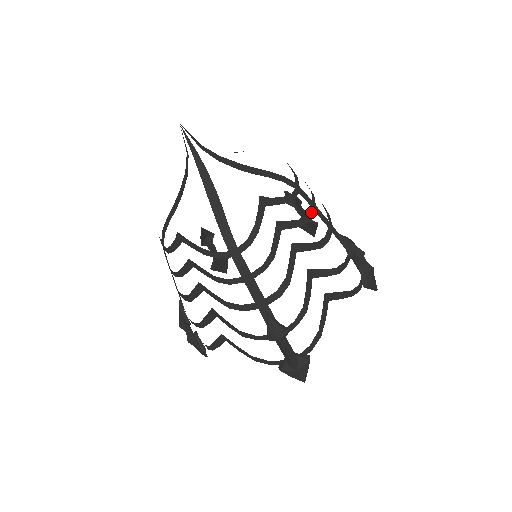
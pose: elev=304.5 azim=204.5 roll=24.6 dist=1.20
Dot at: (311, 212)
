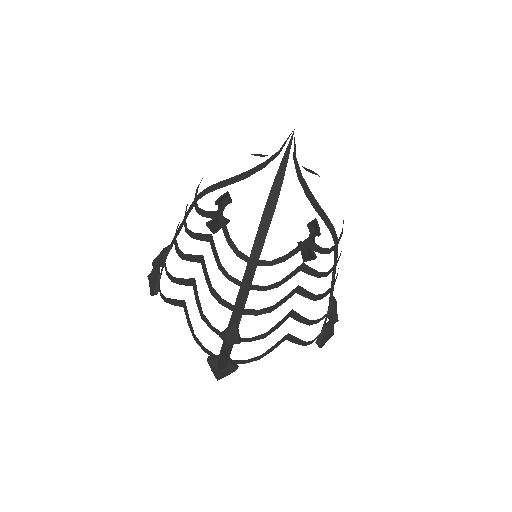
Dot at: (330, 270)
